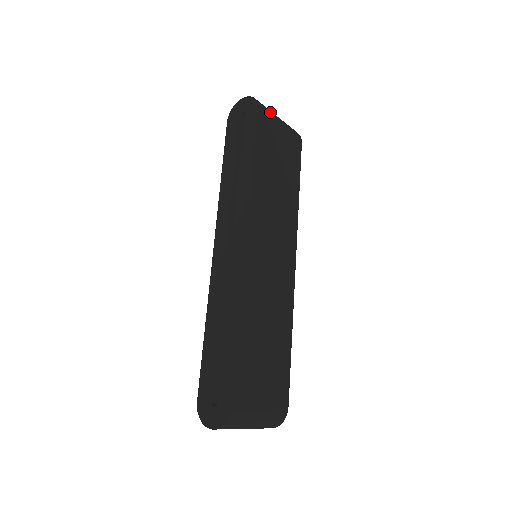
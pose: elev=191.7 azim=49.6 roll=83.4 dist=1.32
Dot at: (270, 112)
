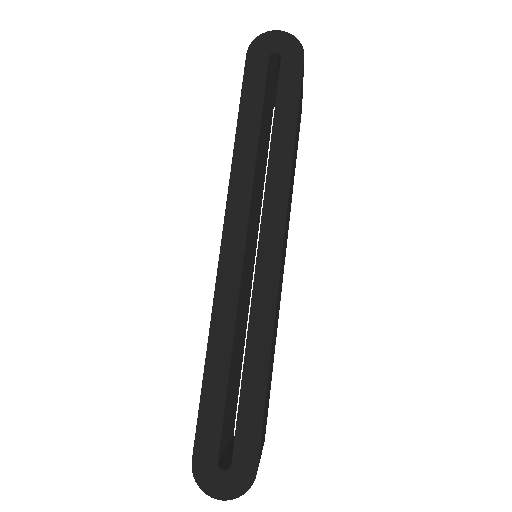
Dot at: occluded
